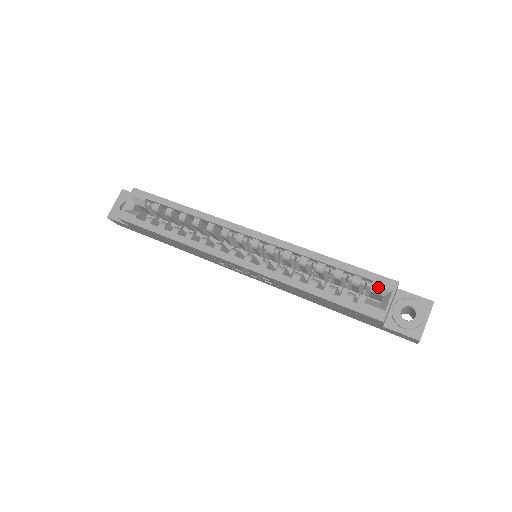
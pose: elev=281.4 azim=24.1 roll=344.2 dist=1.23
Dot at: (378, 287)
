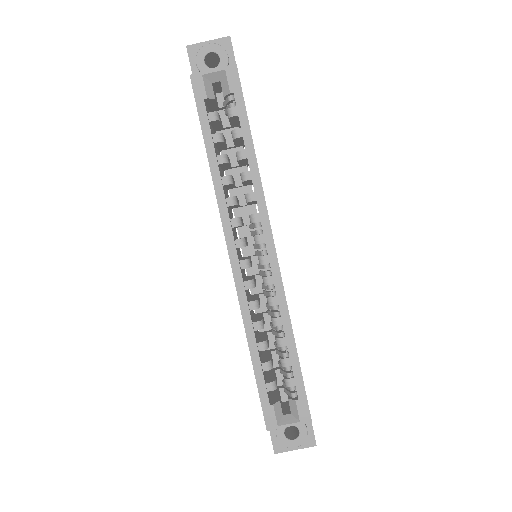
Dot at: (296, 407)
